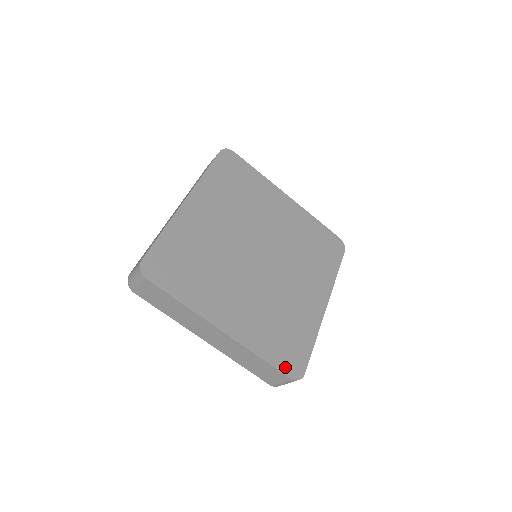
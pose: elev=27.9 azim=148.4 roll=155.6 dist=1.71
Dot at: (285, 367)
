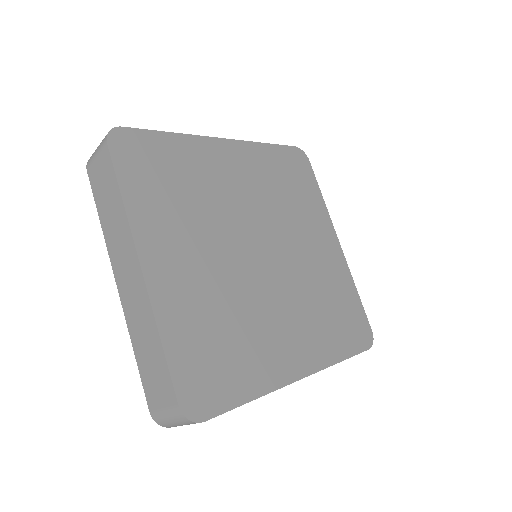
Dot at: (184, 385)
